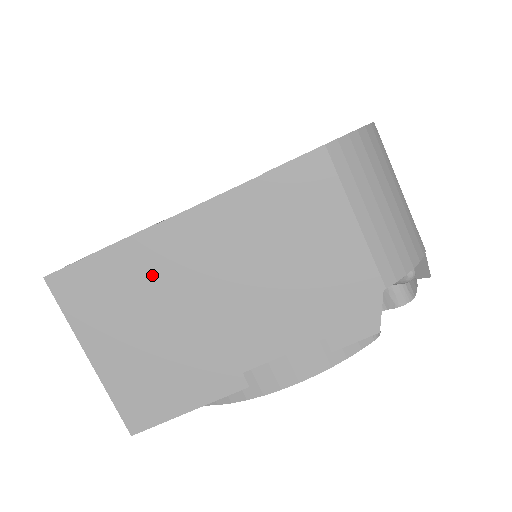
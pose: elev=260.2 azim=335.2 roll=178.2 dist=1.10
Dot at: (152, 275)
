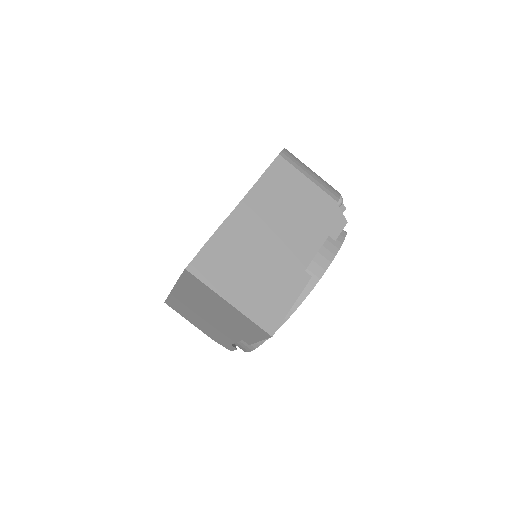
Dot at: (238, 242)
